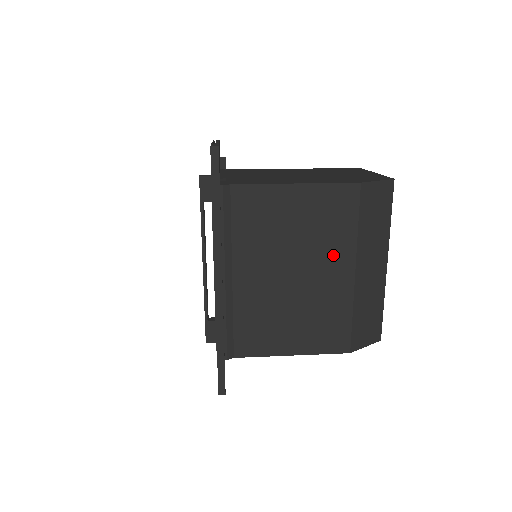
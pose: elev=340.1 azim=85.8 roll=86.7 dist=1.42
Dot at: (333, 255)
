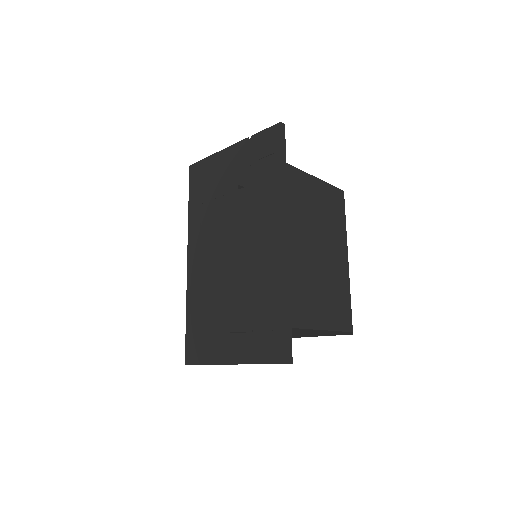
Dot at: (337, 240)
